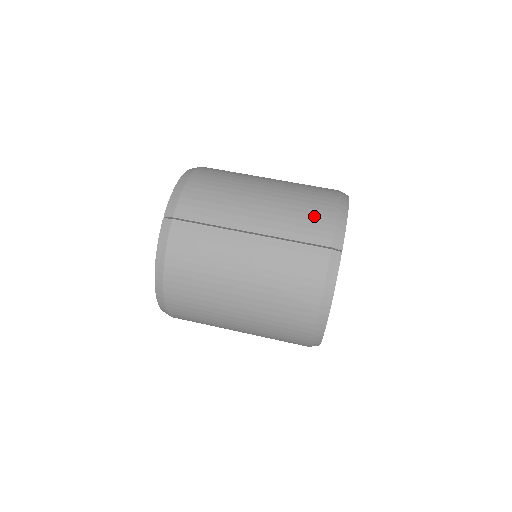
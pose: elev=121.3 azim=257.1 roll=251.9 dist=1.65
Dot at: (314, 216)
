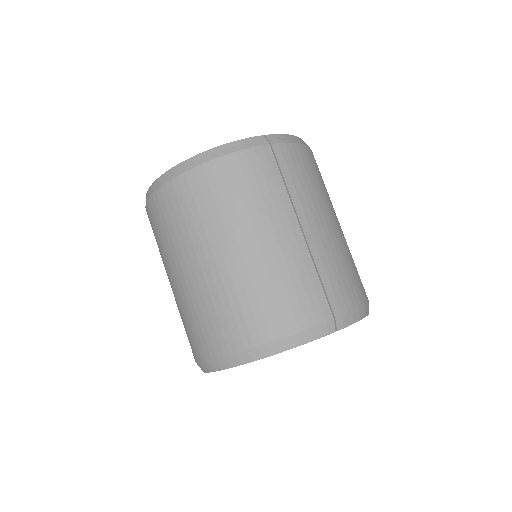
Dot at: (349, 285)
